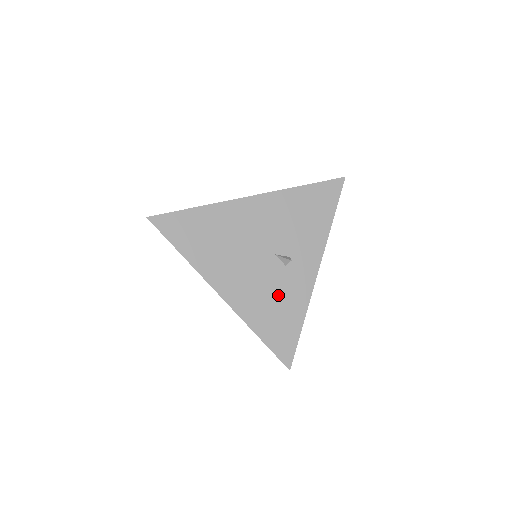
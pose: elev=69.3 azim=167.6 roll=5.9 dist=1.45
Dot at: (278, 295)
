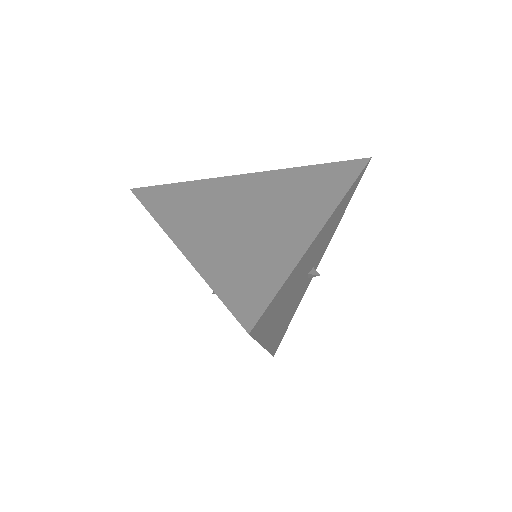
Dot at: (293, 308)
